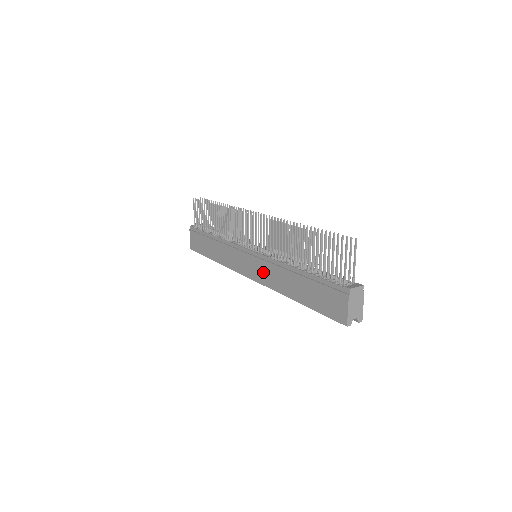
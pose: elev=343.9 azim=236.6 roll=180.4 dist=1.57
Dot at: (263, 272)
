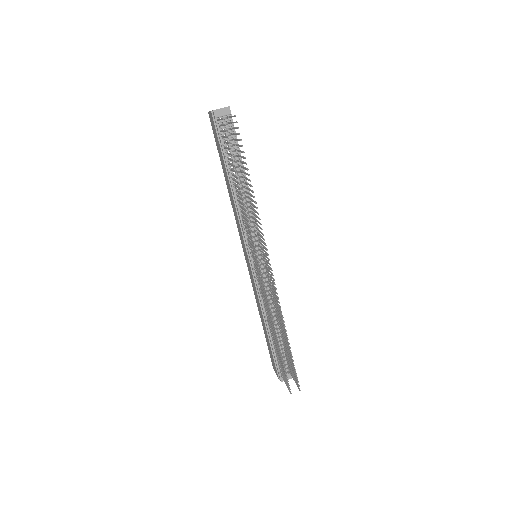
Dot at: (252, 279)
